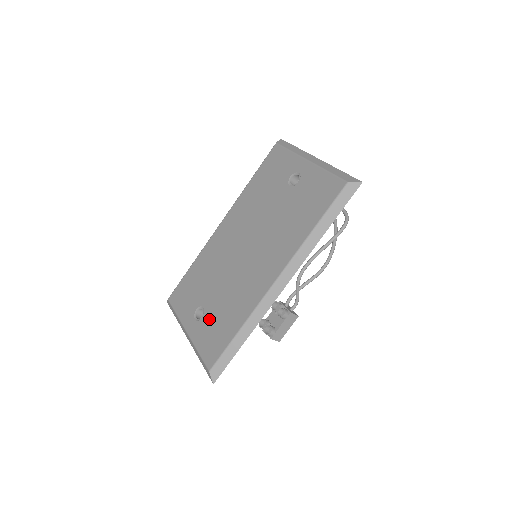
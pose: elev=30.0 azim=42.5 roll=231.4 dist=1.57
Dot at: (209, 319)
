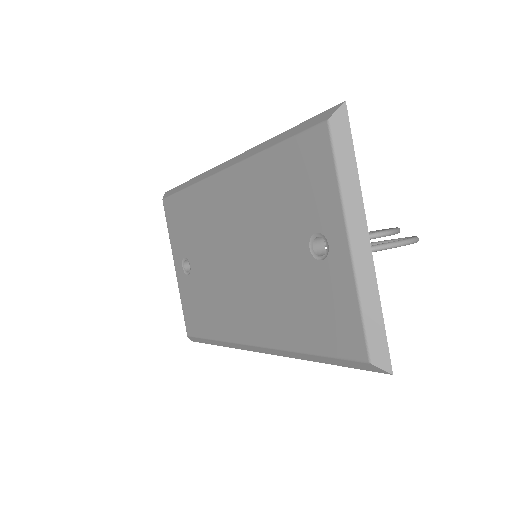
Dot at: (193, 288)
